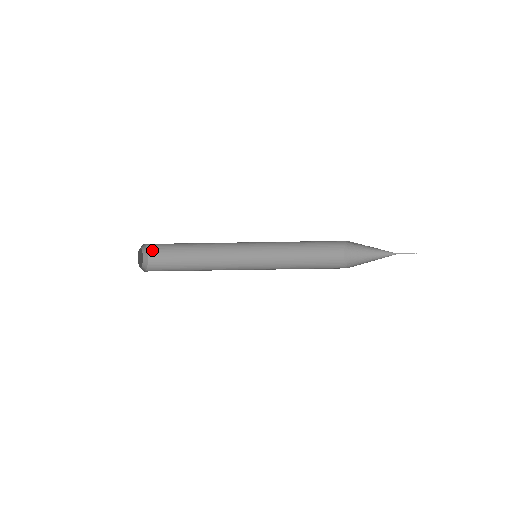
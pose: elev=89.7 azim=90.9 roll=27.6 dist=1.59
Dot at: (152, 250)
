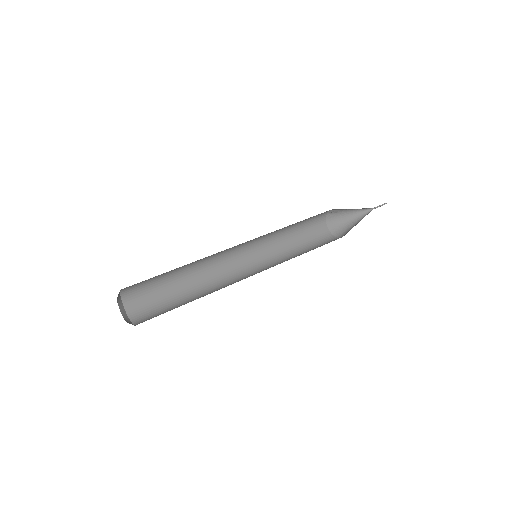
Dot at: (128, 298)
